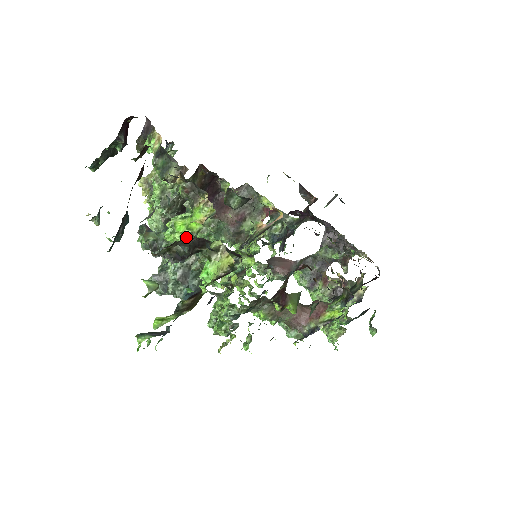
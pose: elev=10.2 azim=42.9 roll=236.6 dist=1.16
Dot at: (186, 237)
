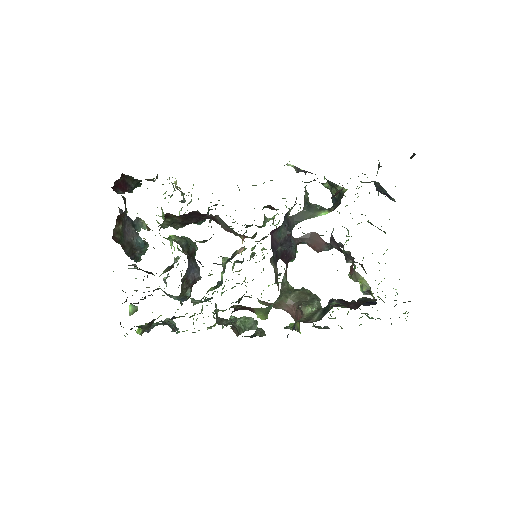
Dot at: occluded
